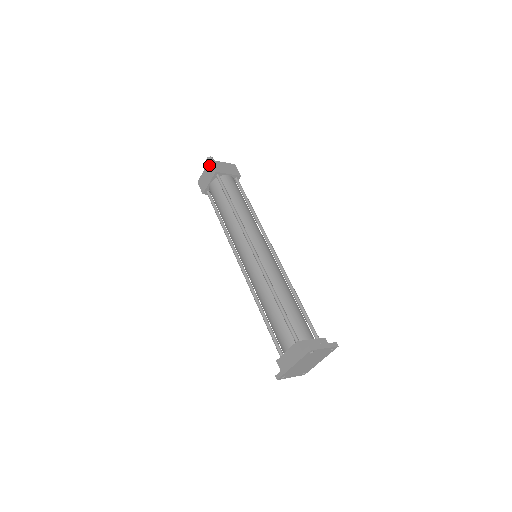
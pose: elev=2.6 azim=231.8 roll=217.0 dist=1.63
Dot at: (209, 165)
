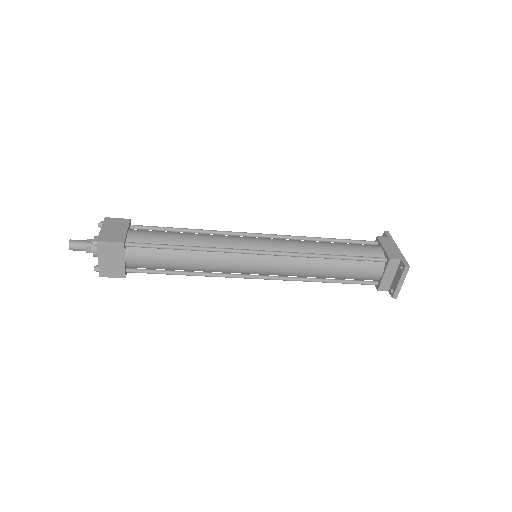
Dot at: (109, 220)
